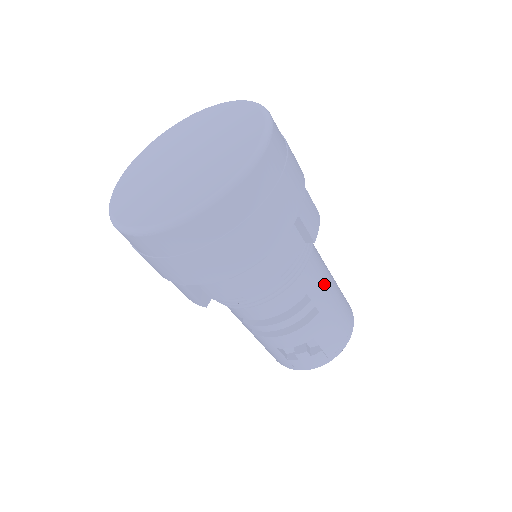
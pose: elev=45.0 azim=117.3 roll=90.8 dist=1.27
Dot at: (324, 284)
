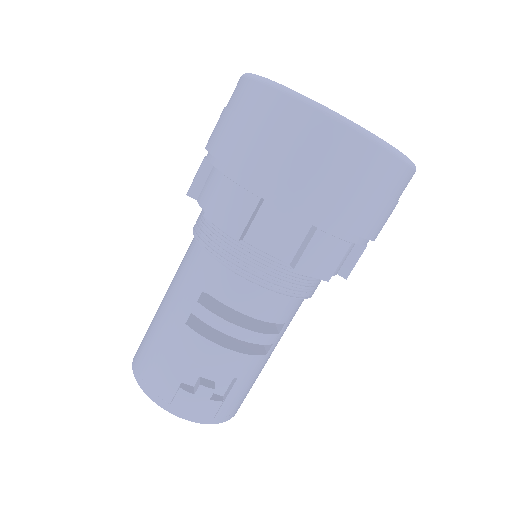
Dot at: occluded
